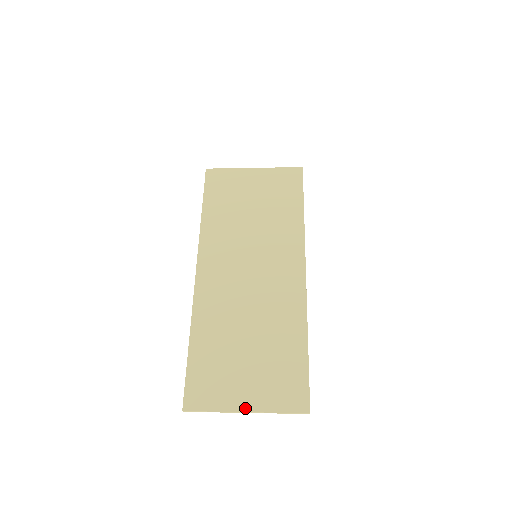
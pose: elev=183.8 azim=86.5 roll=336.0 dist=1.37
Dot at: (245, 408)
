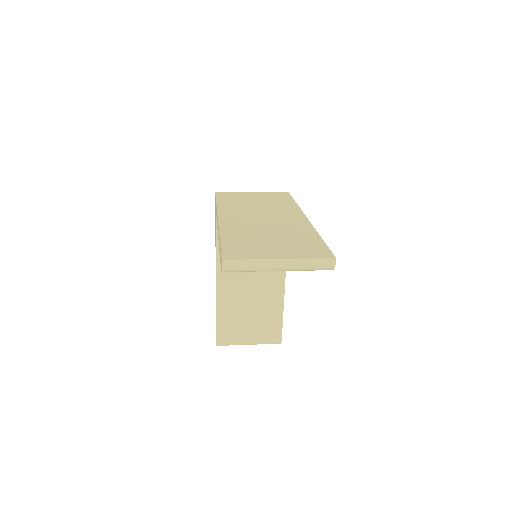
Dot at: (279, 257)
